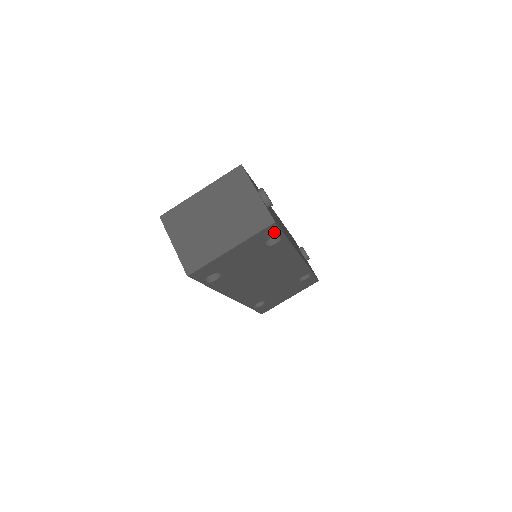
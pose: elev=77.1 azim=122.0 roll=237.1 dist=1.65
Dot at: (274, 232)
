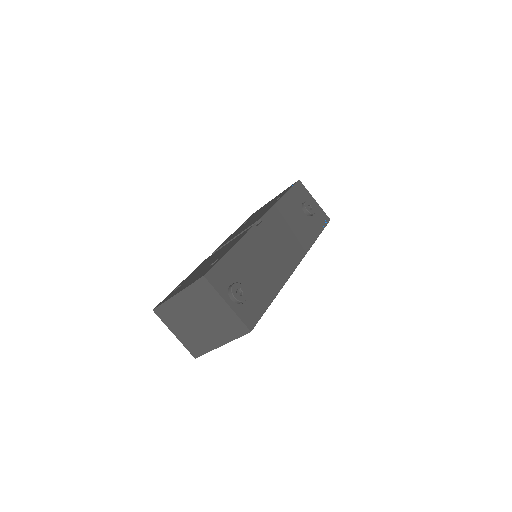
Dot at: occluded
